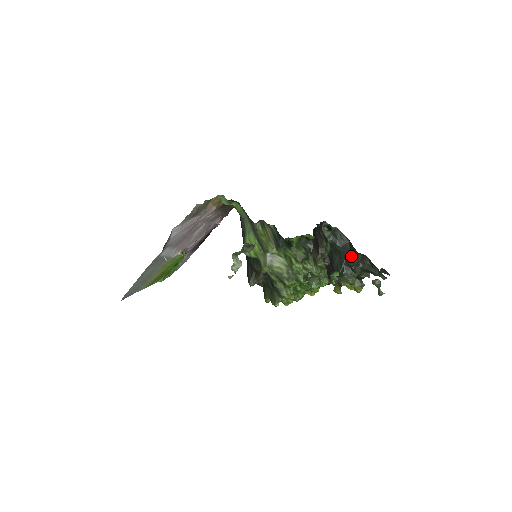
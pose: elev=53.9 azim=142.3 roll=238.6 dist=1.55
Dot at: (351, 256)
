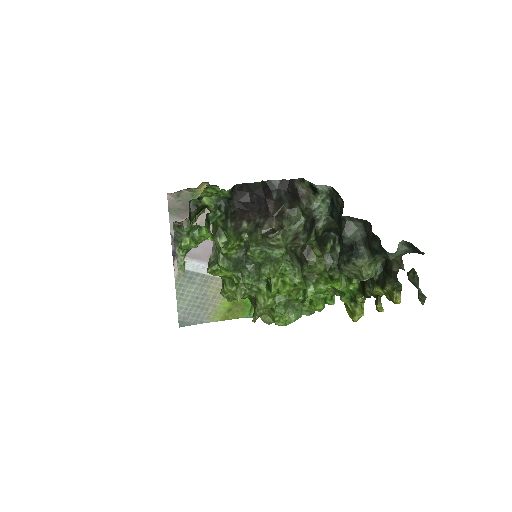
Dot at: (341, 226)
